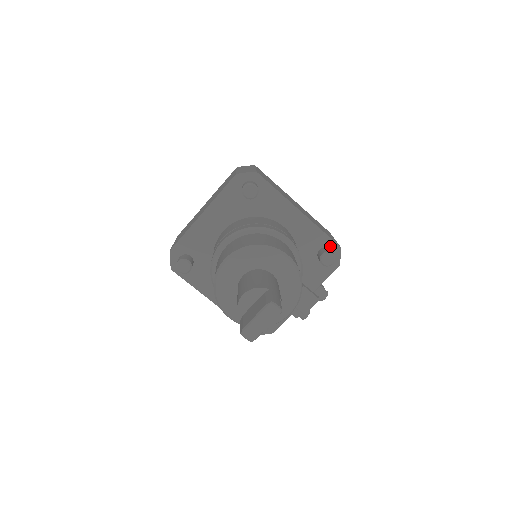
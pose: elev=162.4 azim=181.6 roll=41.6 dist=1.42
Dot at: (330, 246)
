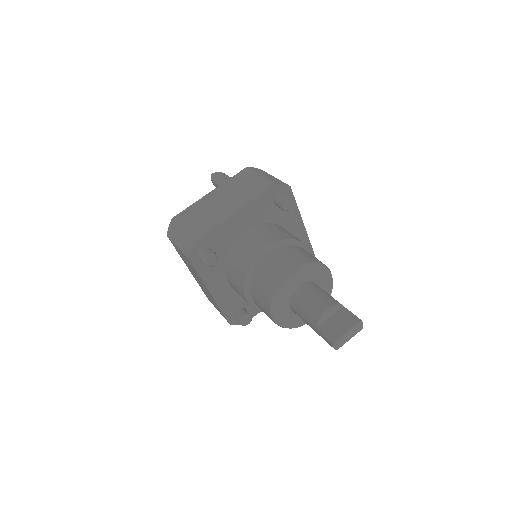
Dot at: occluded
